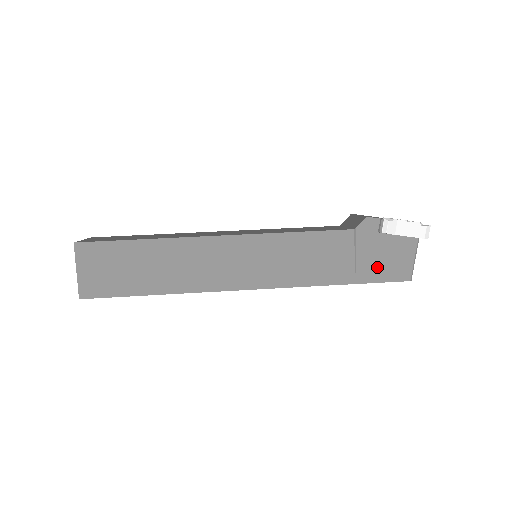
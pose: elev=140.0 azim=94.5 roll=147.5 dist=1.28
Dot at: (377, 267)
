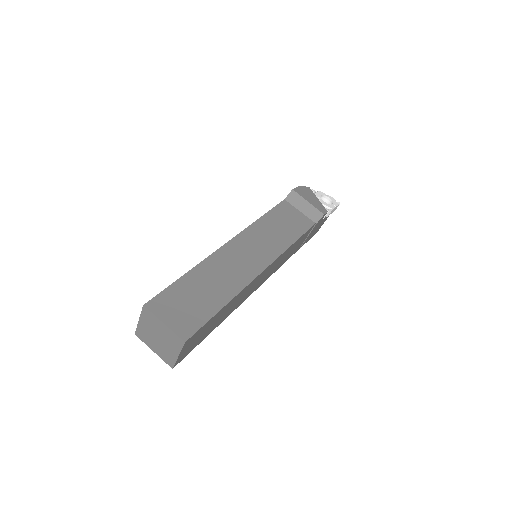
Dot at: (311, 235)
